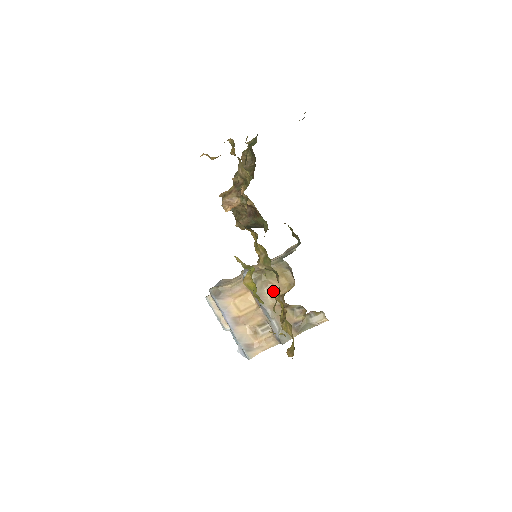
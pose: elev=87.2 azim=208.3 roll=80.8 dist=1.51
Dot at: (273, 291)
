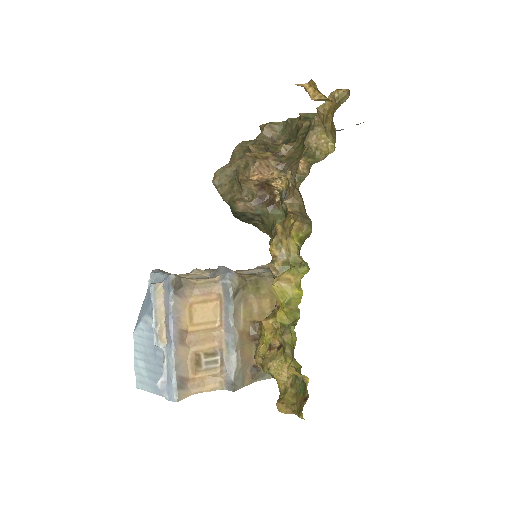
Dot at: (249, 312)
